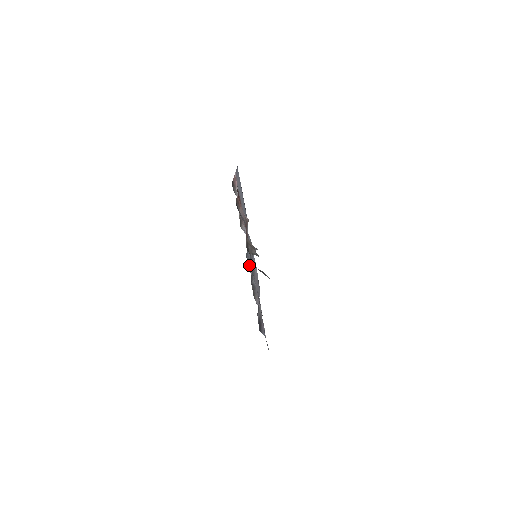
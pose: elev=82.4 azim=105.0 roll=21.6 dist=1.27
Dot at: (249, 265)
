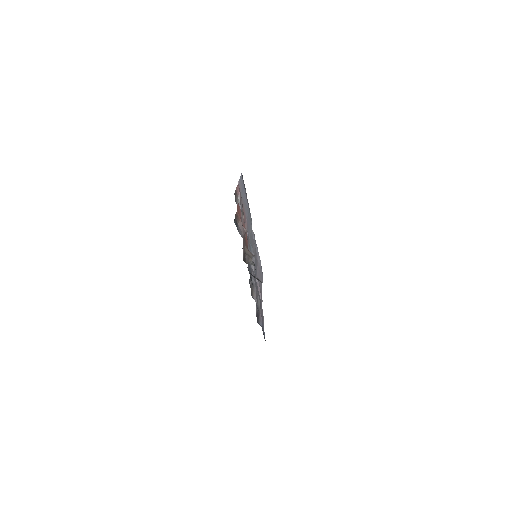
Dot at: occluded
